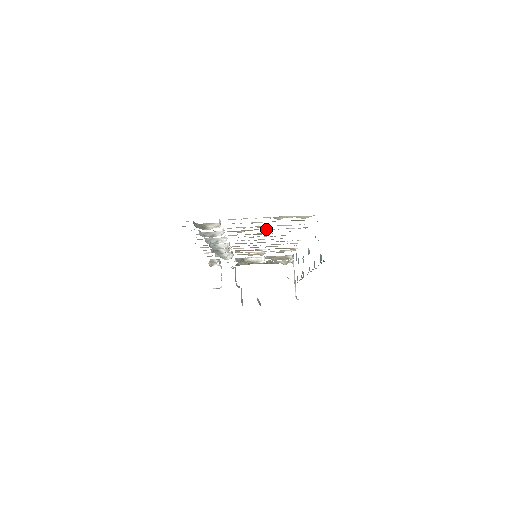
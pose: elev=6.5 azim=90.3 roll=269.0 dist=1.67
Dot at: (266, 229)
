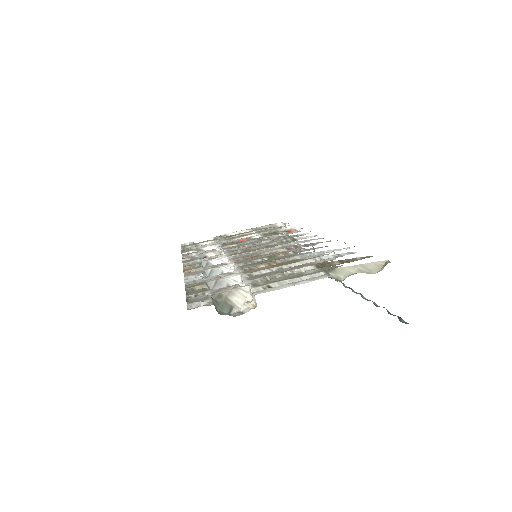
Dot at: (293, 257)
